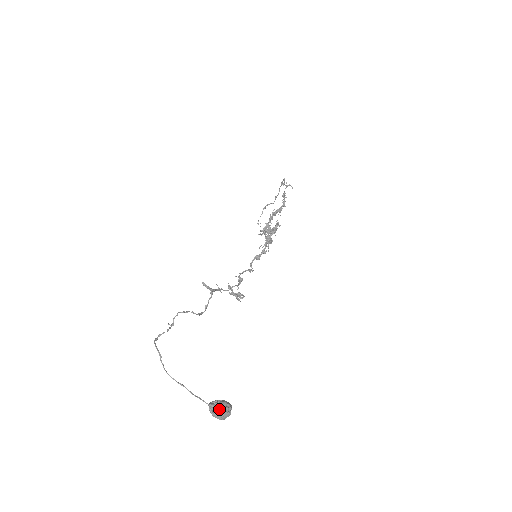
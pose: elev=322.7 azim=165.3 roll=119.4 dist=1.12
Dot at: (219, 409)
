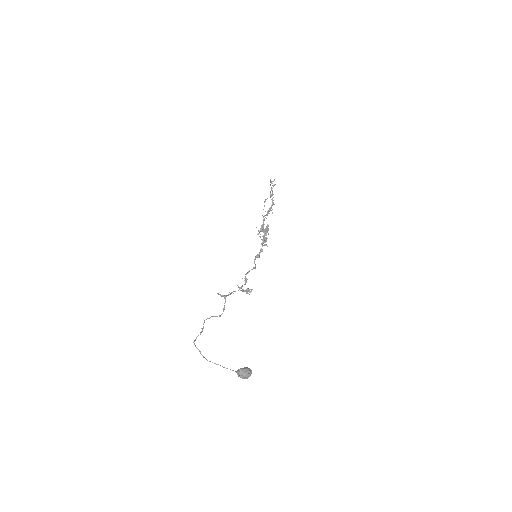
Dot at: (242, 374)
